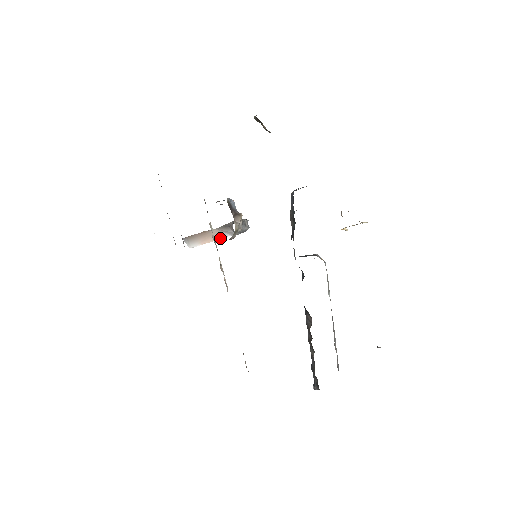
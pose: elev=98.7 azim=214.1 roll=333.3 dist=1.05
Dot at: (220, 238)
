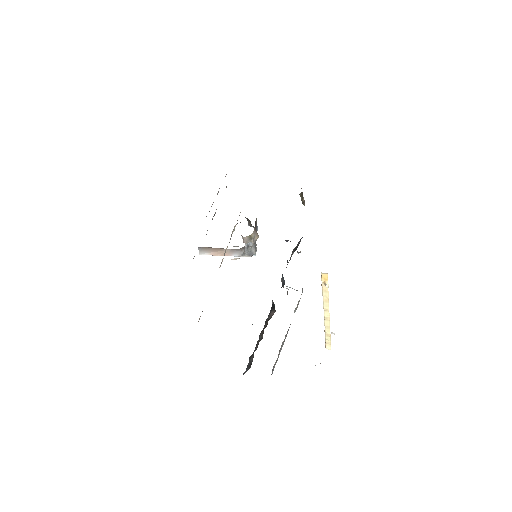
Dot at: (228, 255)
